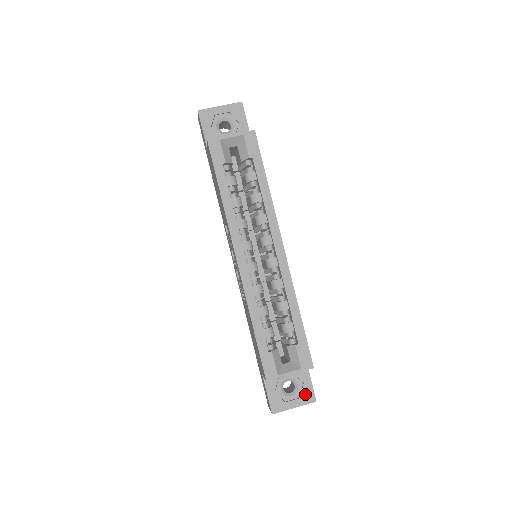
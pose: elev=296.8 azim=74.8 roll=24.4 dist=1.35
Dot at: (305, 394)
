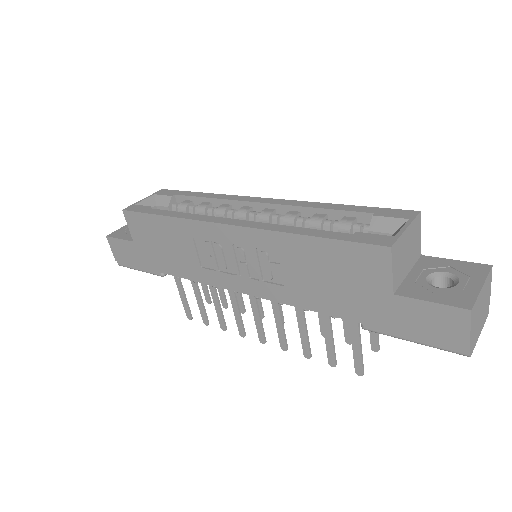
Dot at: (469, 270)
